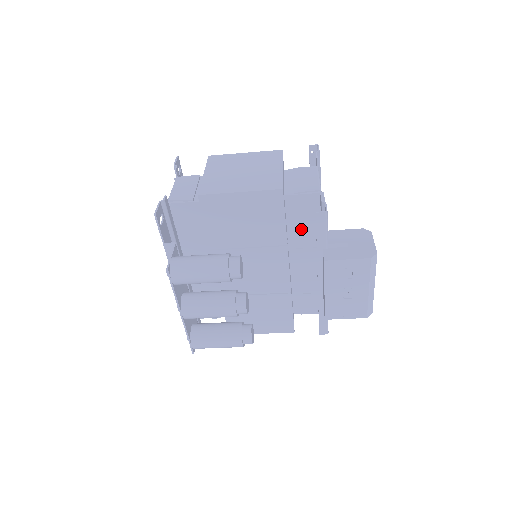
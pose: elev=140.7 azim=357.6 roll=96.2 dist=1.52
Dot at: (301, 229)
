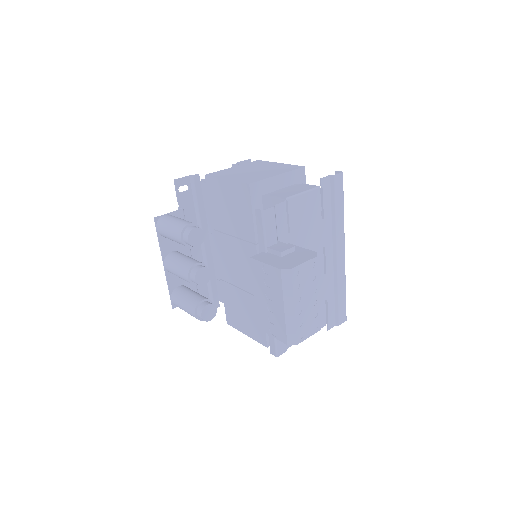
Dot at: occluded
